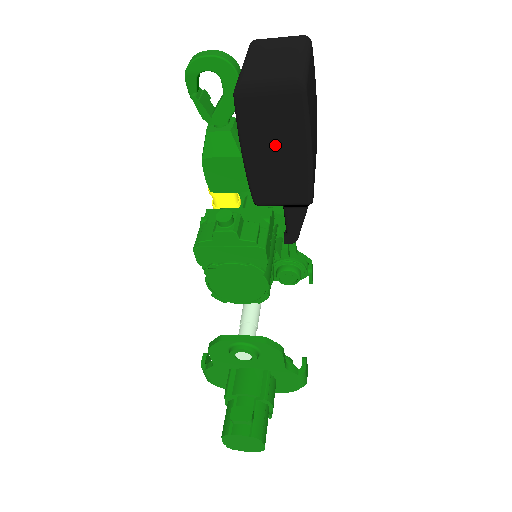
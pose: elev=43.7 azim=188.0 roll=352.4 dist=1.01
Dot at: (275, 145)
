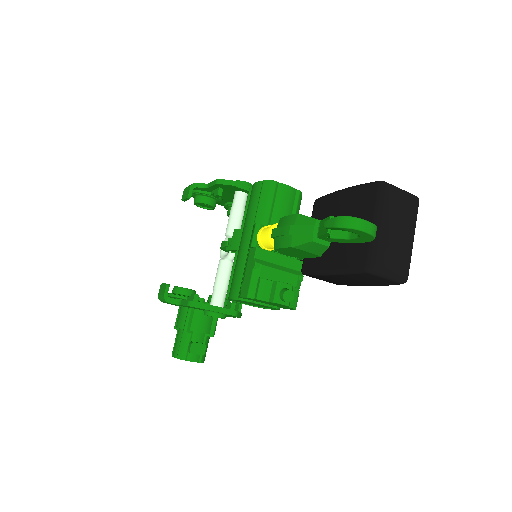
Dot at: (356, 281)
